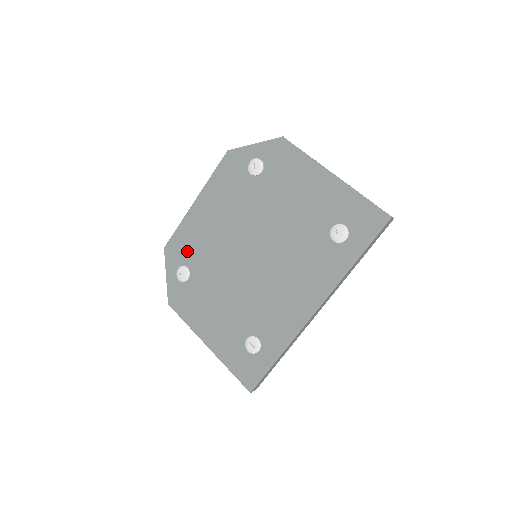
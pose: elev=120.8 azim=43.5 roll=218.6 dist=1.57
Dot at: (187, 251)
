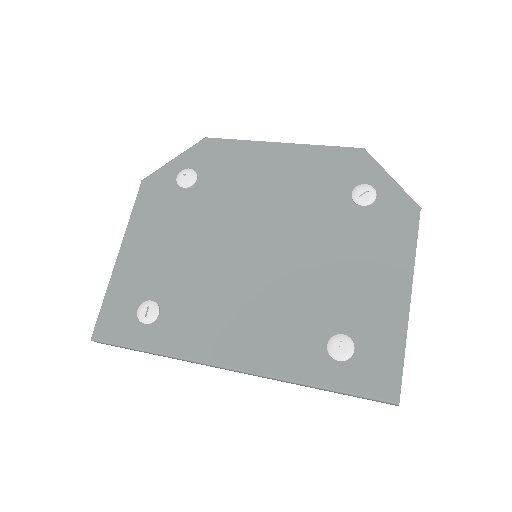
Dot at: (216, 167)
